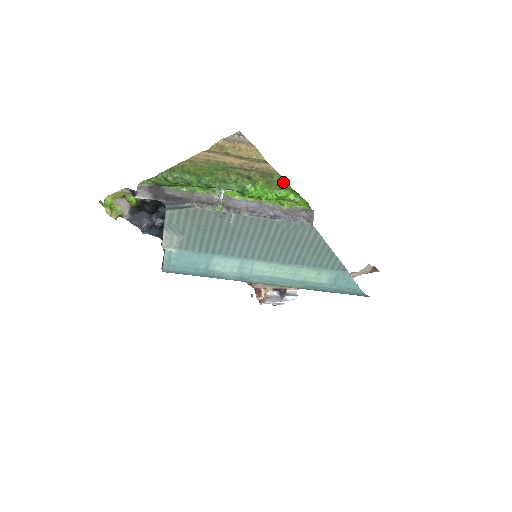
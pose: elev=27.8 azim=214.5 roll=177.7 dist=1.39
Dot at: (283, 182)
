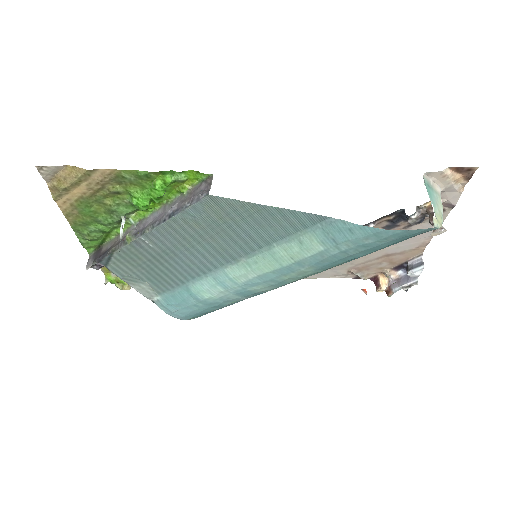
Dot at: (137, 173)
